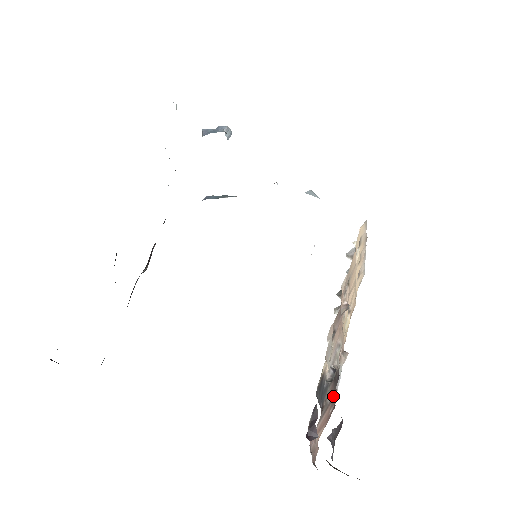
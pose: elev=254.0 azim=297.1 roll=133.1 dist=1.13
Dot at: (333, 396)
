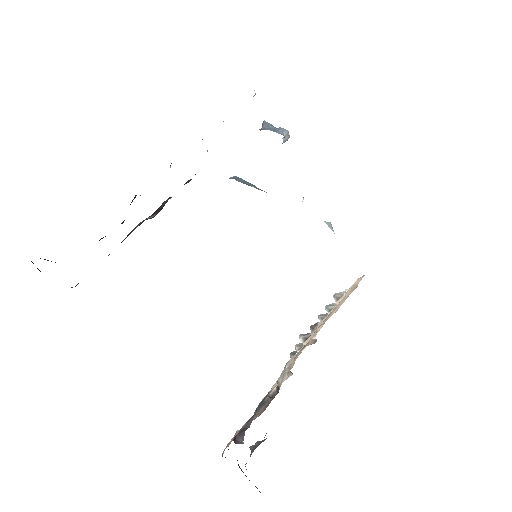
Dot at: occluded
